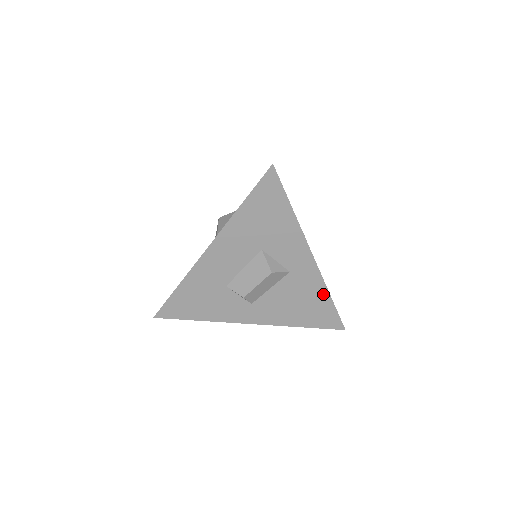
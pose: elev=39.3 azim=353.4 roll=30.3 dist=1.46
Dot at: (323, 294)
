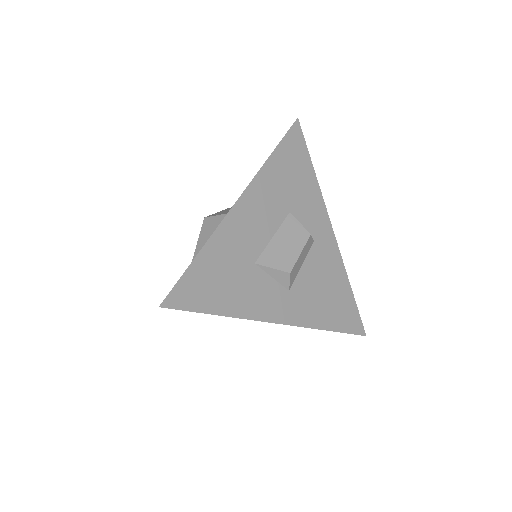
Dot at: occluded
